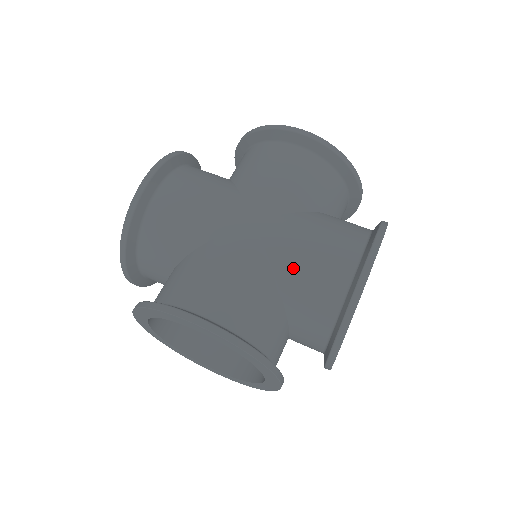
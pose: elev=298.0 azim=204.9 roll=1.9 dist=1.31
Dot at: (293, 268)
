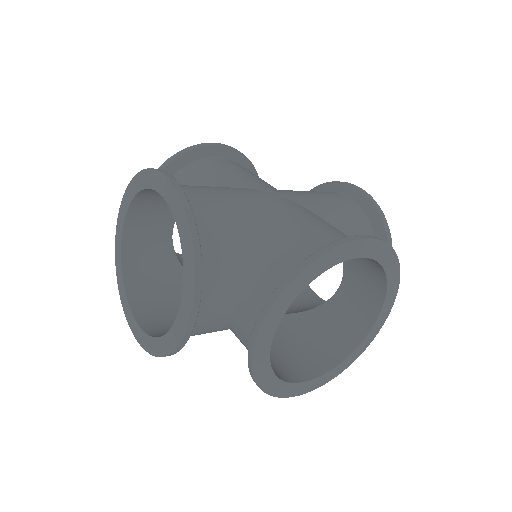
Dot at: (283, 224)
